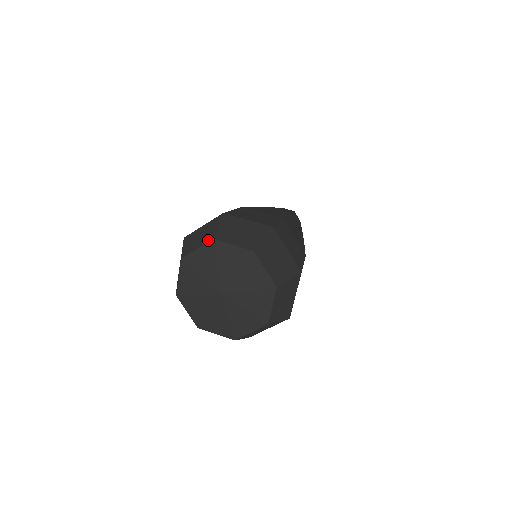
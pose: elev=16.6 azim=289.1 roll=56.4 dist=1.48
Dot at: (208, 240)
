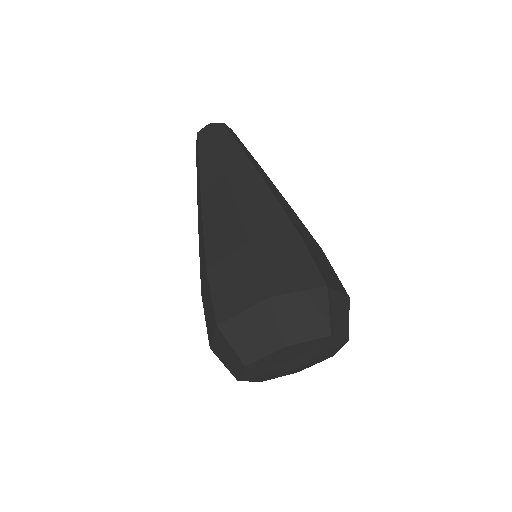
Dot at: (324, 334)
